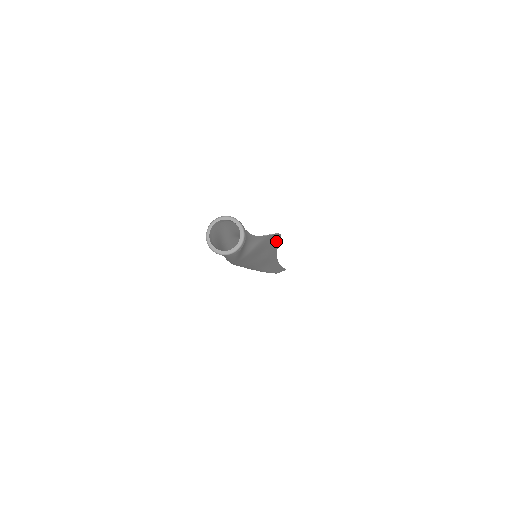
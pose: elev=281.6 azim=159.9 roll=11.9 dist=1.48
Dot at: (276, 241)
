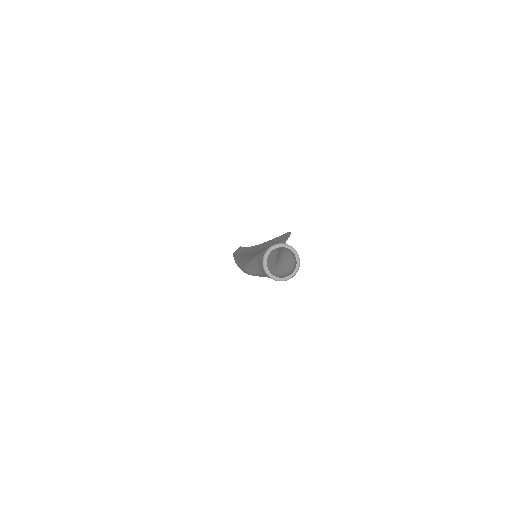
Dot at: occluded
